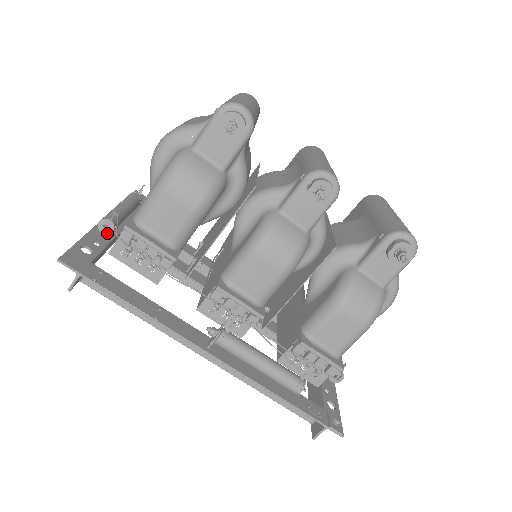
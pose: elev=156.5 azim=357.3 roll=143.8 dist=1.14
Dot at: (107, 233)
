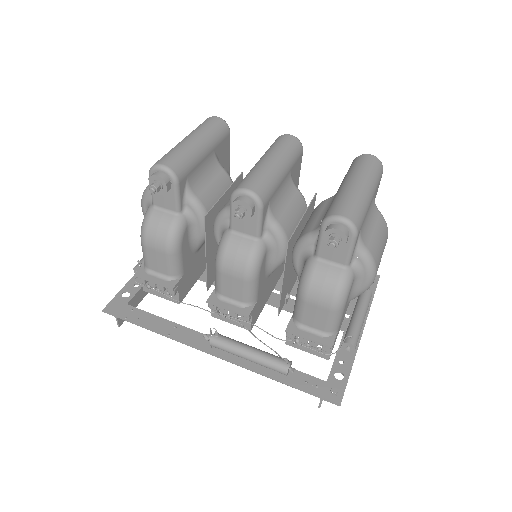
Dot at: occluded
